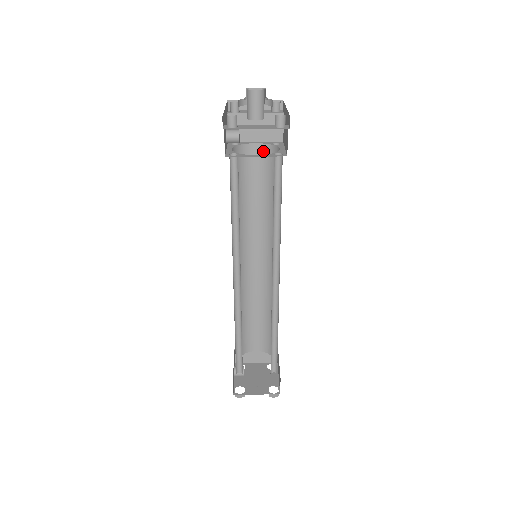
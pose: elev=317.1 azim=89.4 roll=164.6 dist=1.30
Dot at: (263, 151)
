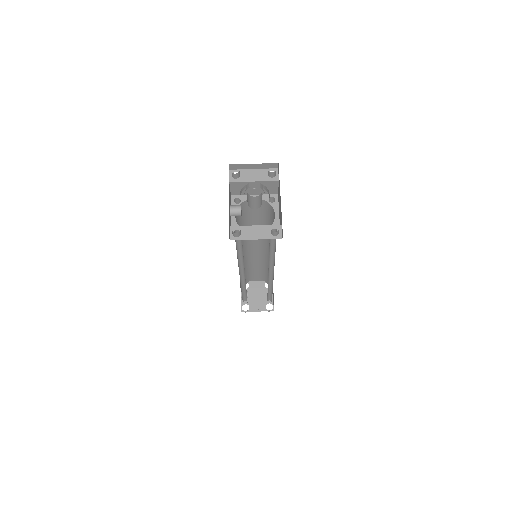
Dot at: occluded
